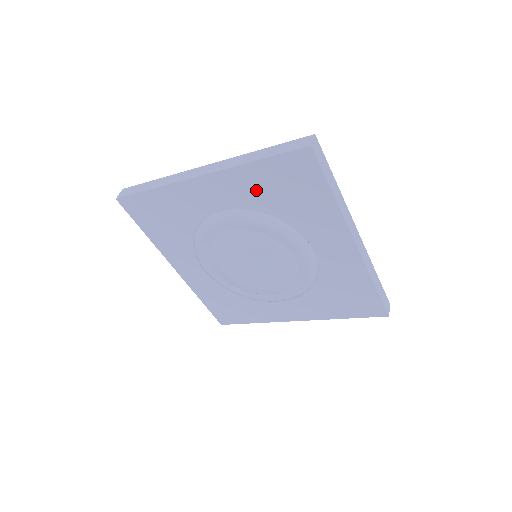
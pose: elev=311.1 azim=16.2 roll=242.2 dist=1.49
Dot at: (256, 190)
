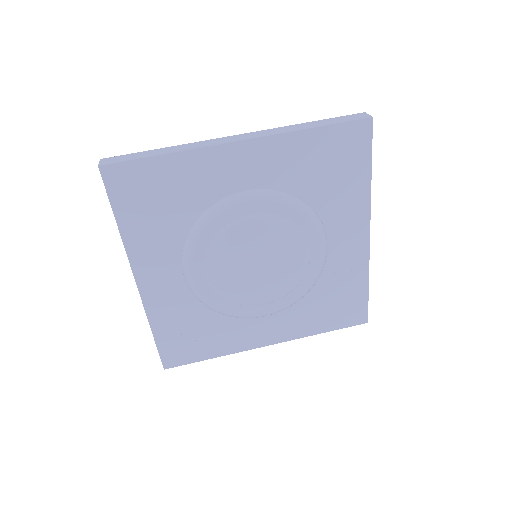
Dot at: (298, 164)
